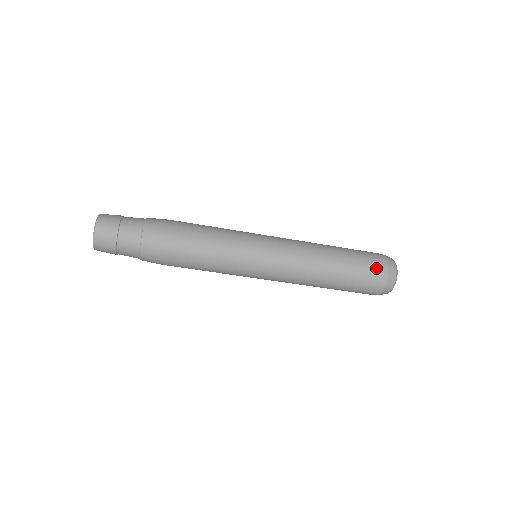
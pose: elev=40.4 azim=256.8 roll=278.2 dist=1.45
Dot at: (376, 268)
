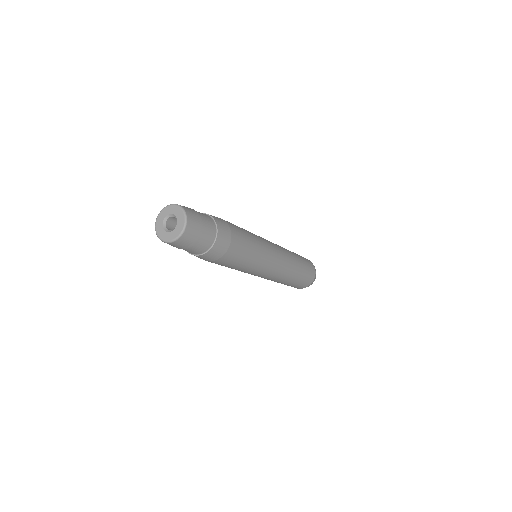
Dot at: (312, 274)
